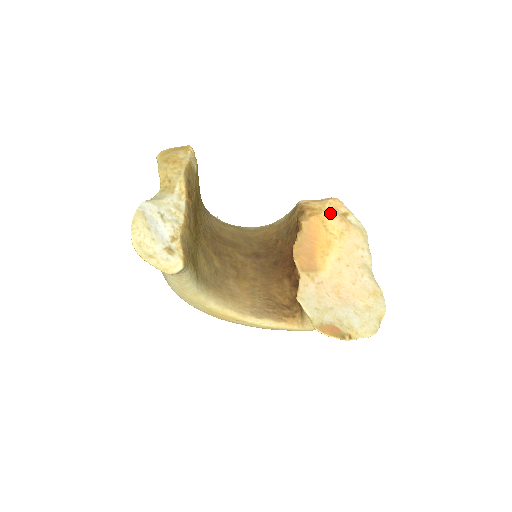
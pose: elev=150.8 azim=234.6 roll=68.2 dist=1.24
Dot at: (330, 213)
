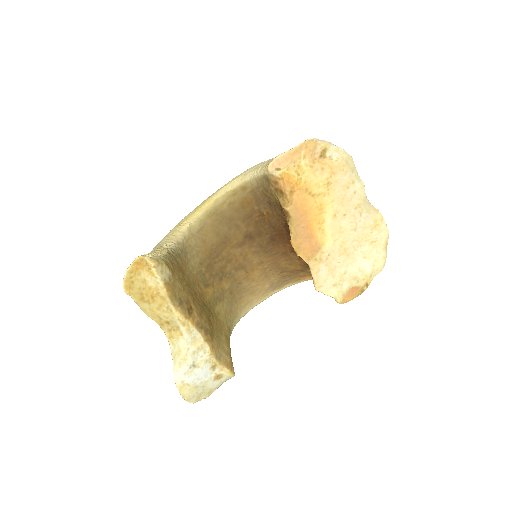
Dot at: (309, 173)
